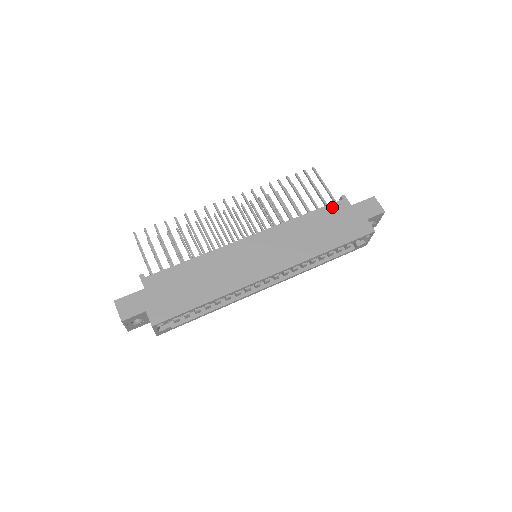
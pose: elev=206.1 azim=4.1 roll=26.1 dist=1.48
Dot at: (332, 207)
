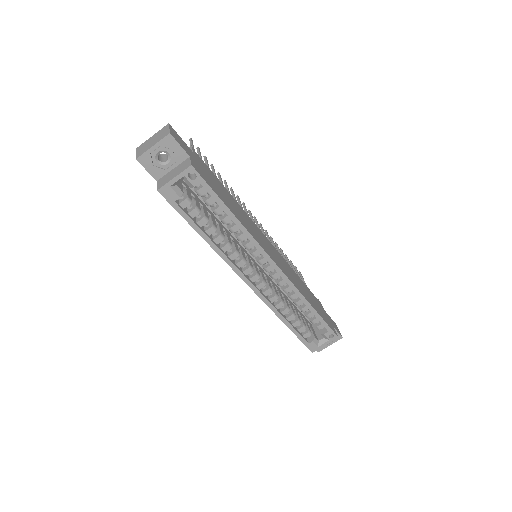
Dot at: occluded
